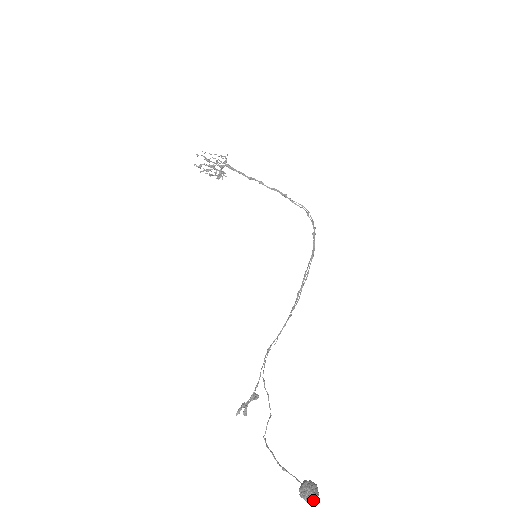
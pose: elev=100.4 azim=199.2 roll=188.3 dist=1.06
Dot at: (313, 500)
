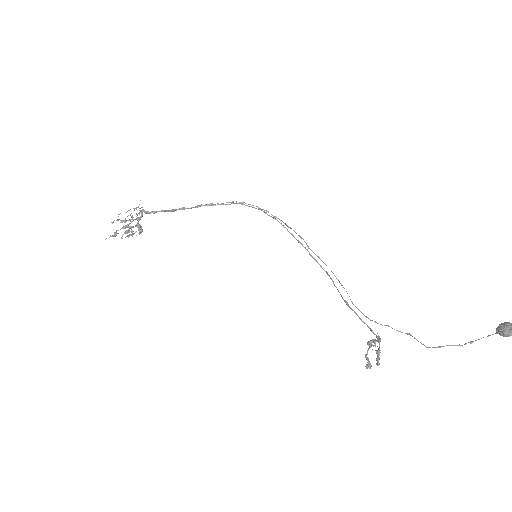
Dot at: out of frame
